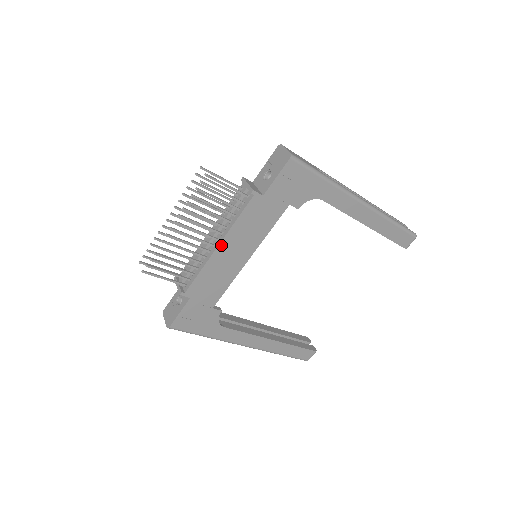
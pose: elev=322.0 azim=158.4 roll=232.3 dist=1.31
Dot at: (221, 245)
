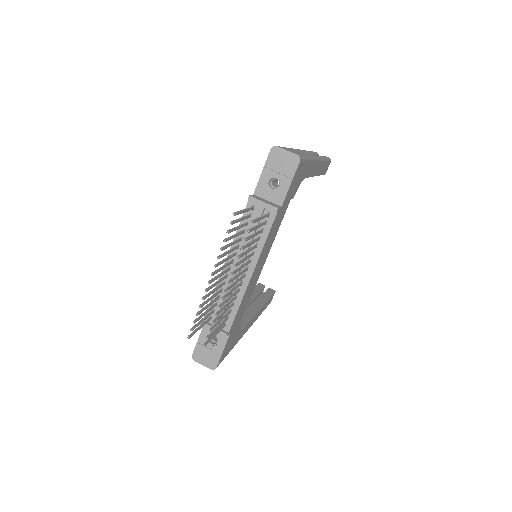
Dot at: (253, 272)
